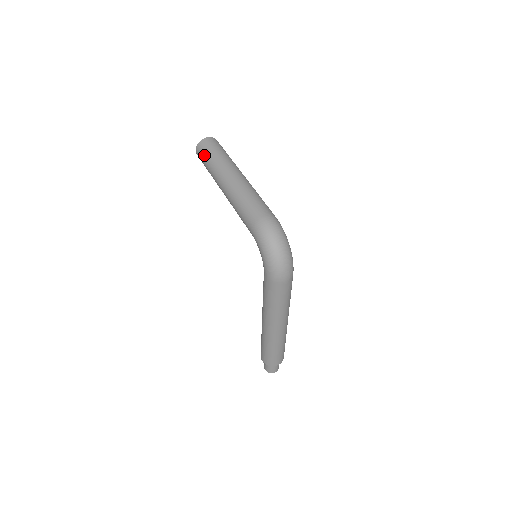
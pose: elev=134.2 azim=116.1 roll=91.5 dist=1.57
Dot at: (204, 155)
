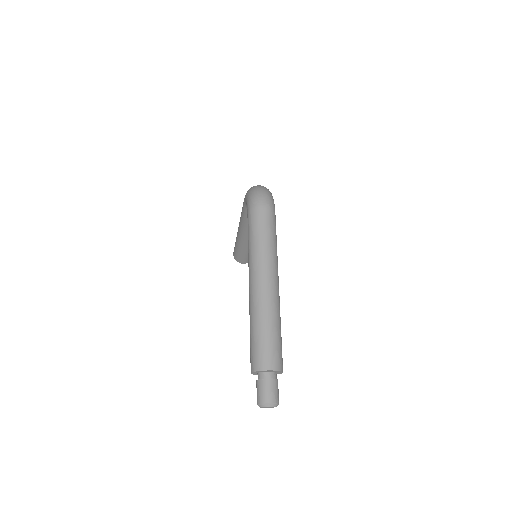
Dot at: occluded
